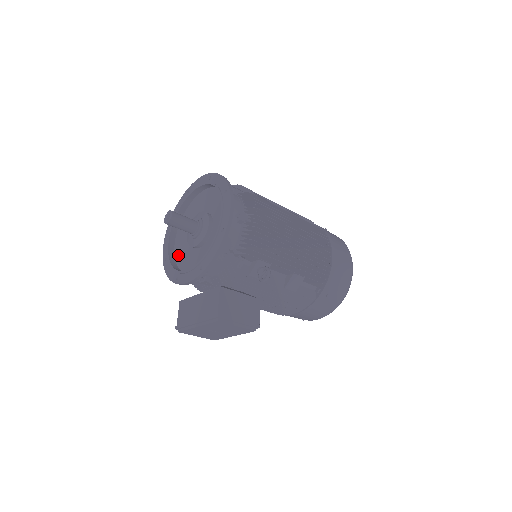
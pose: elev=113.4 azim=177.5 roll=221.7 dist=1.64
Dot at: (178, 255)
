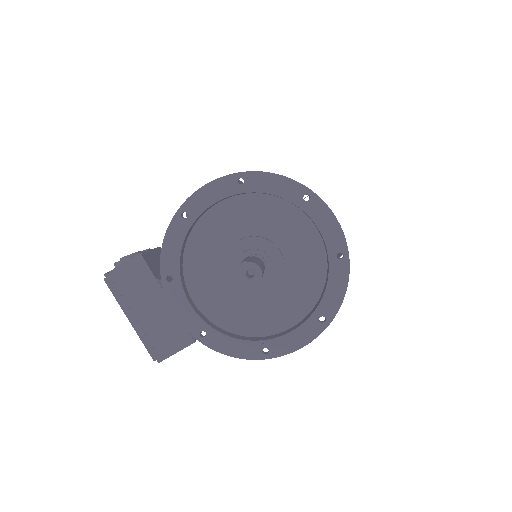
Dot at: (202, 231)
